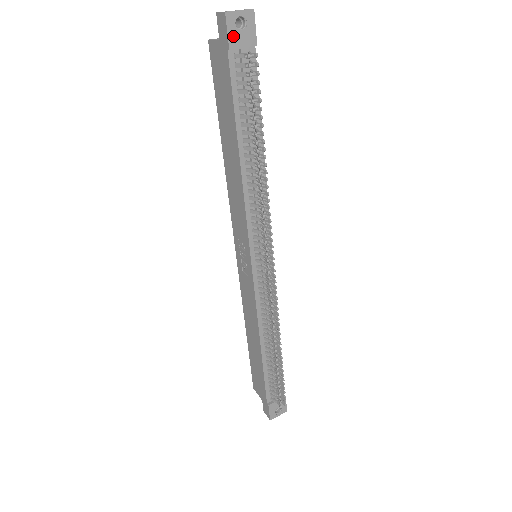
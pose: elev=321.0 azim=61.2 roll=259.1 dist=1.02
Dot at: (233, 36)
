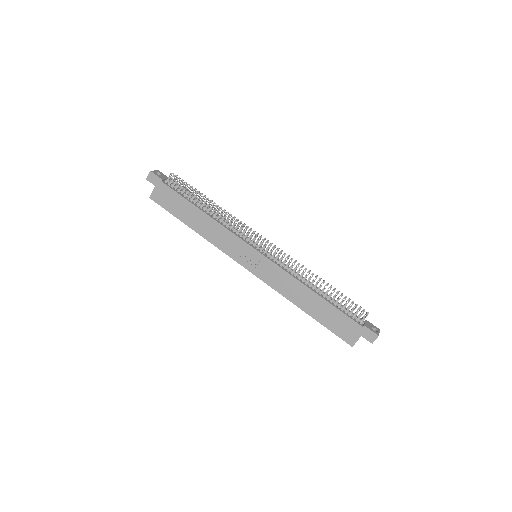
Dot at: (159, 176)
